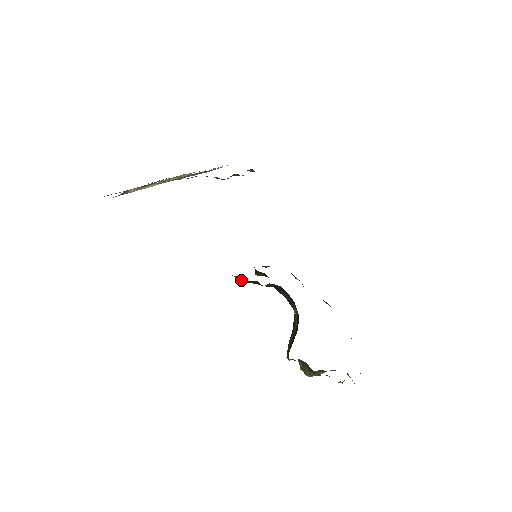
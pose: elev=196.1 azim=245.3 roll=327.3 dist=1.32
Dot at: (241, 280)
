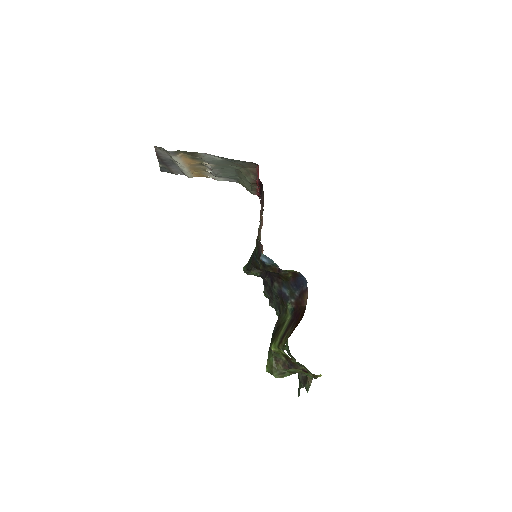
Dot at: (266, 261)
